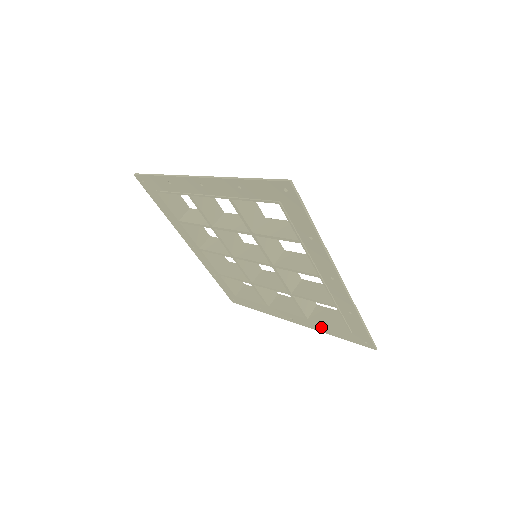
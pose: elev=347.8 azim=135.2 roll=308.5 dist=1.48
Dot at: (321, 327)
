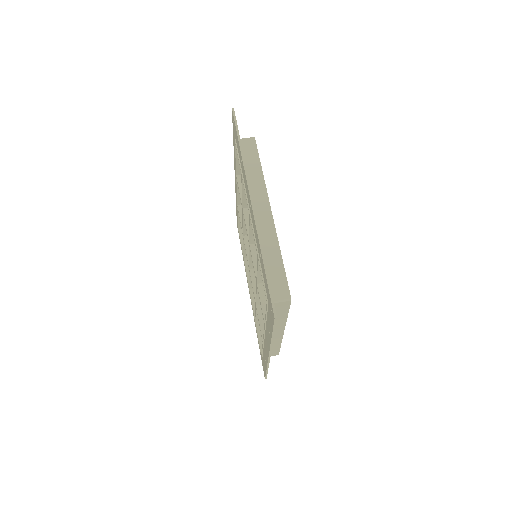
Dot at: (268, 330)
